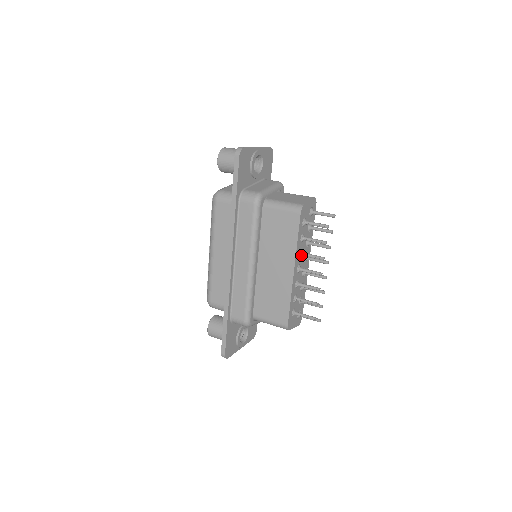
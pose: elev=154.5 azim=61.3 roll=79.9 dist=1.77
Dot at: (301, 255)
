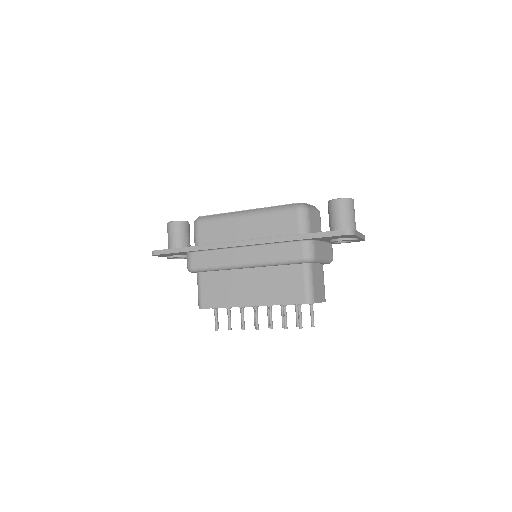
Dot at: (269, 307)
